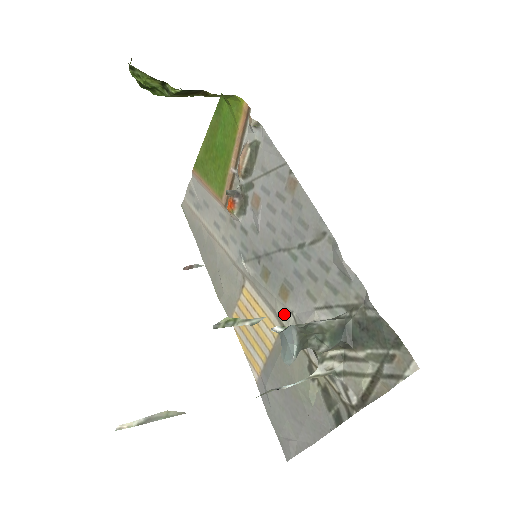
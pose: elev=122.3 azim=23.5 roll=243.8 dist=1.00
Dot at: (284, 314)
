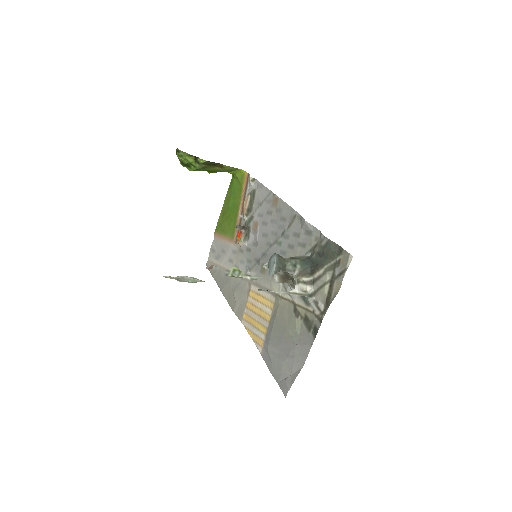
Dot at: (276, 285)
